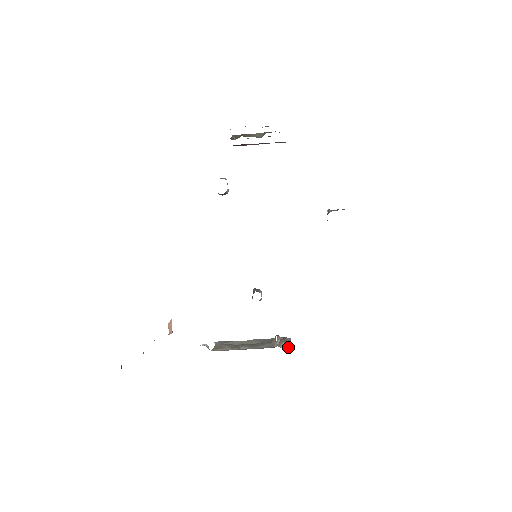
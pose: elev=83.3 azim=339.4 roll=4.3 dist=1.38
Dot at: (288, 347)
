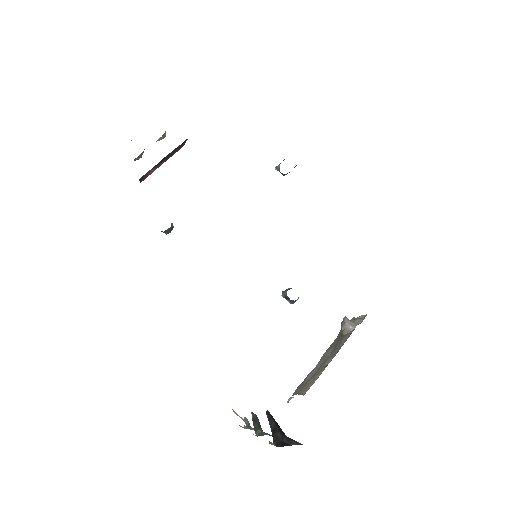
Dot at: (365, 316)
